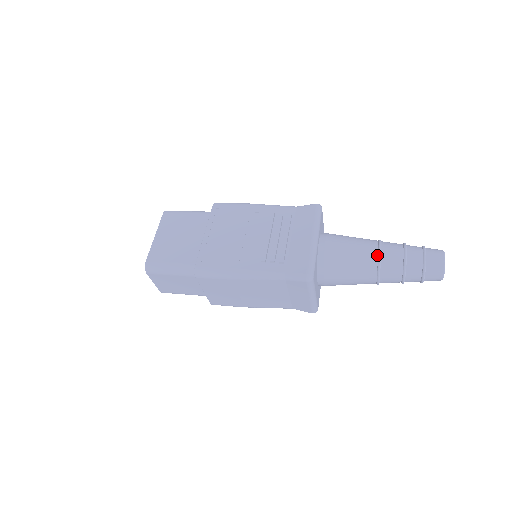
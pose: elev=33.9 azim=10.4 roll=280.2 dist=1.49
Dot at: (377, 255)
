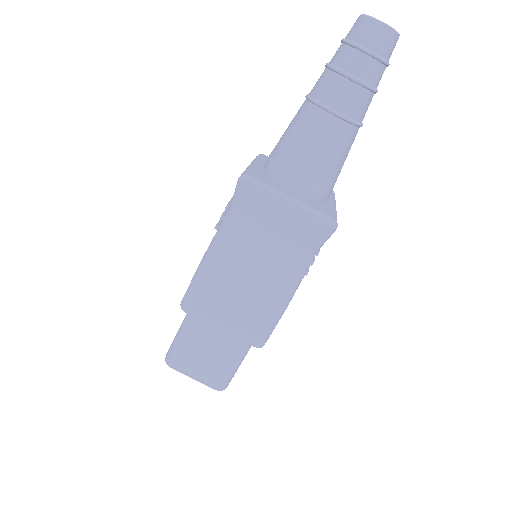
Dot at: (306, 100)
